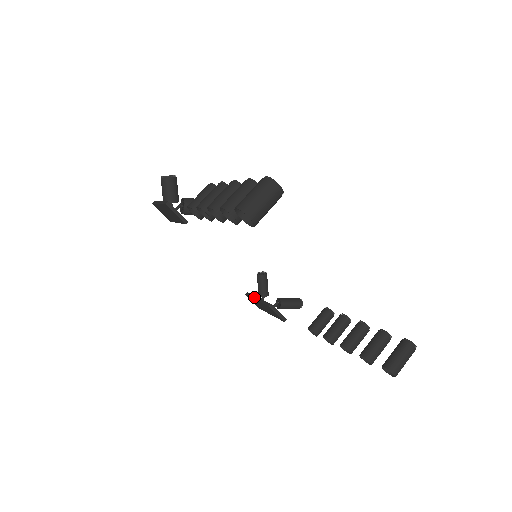
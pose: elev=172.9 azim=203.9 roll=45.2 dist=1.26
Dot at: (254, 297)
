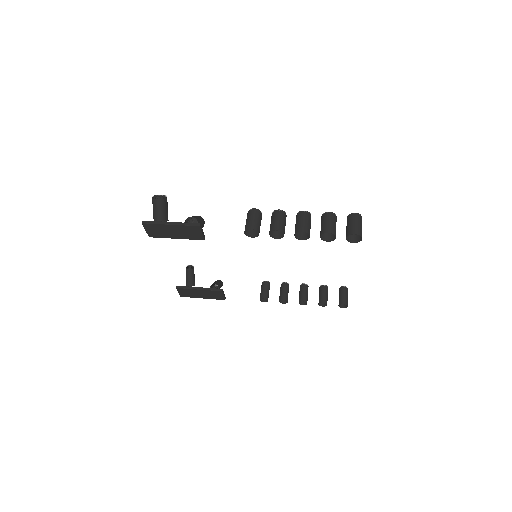
Dot at: (193, 288)
